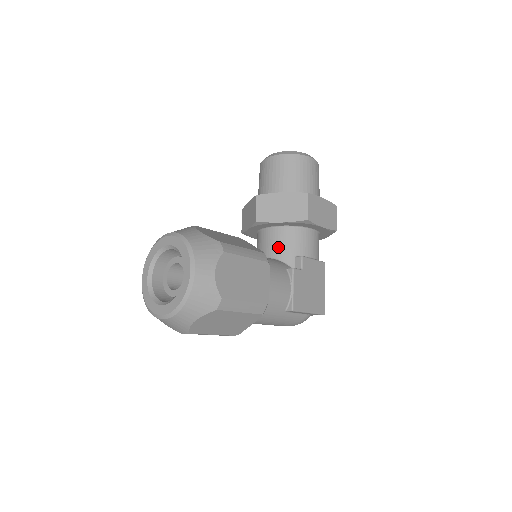
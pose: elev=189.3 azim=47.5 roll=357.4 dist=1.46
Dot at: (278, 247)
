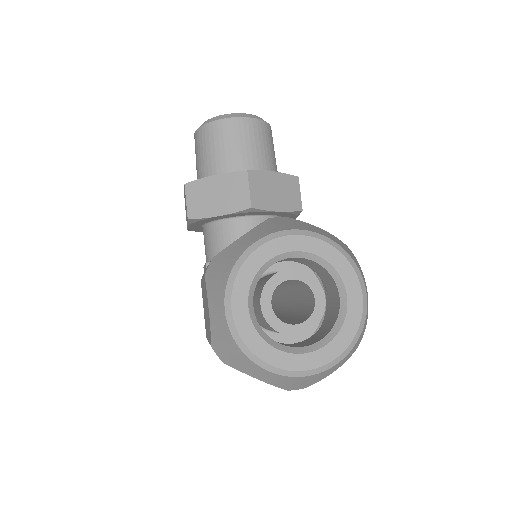
Dot at: occluded
